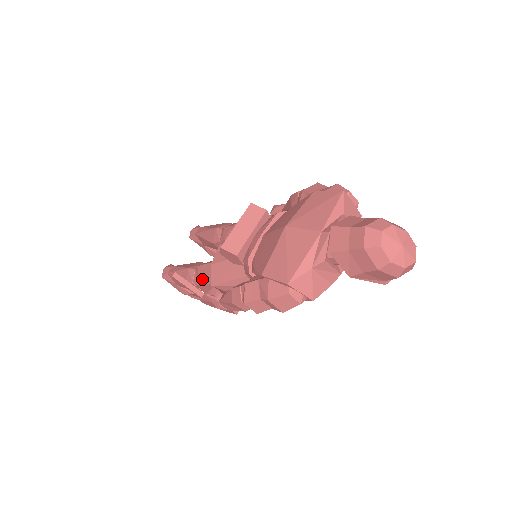
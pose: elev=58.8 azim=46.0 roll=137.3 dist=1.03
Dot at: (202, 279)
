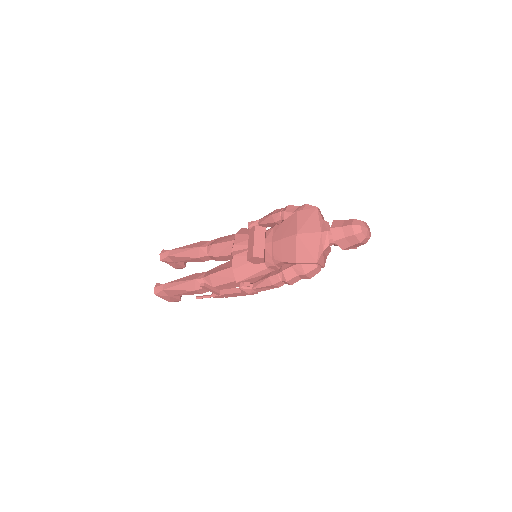
Dot at: (218, 282)
